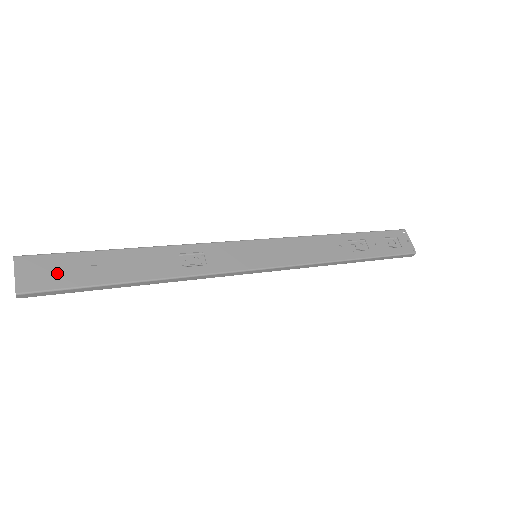
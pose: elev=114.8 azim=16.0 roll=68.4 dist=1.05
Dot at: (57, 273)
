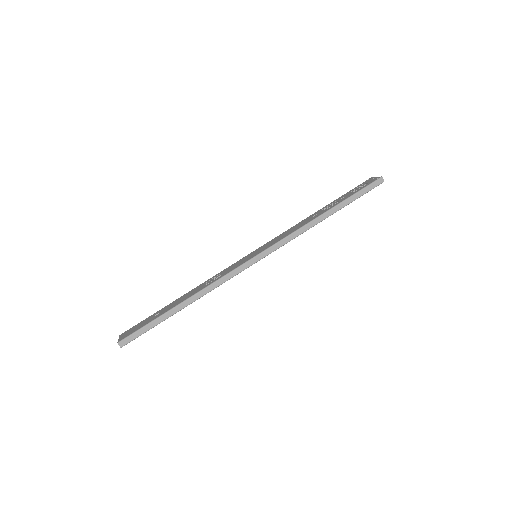
Dot at: (138, 327)
